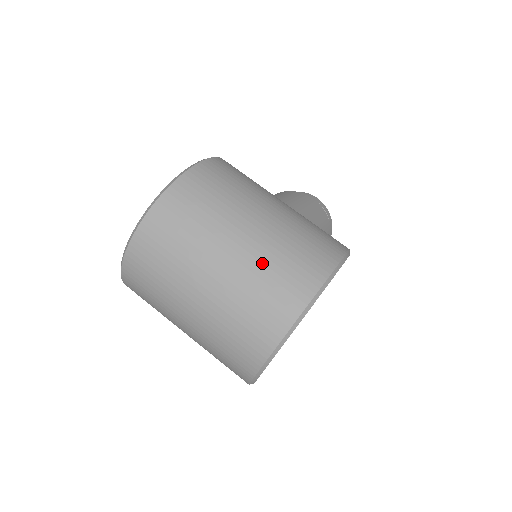
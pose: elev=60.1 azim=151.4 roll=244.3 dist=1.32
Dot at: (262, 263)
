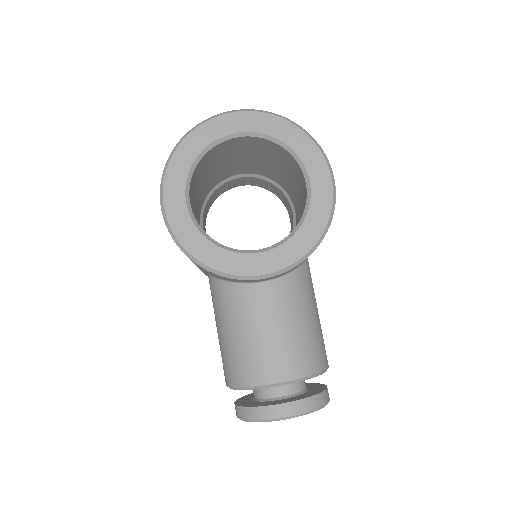
Dot at: occluded
